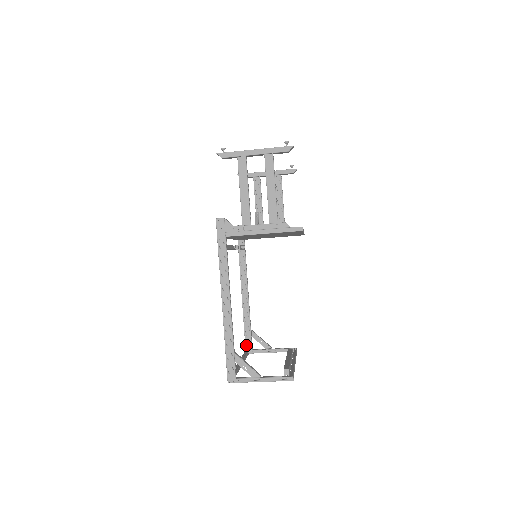
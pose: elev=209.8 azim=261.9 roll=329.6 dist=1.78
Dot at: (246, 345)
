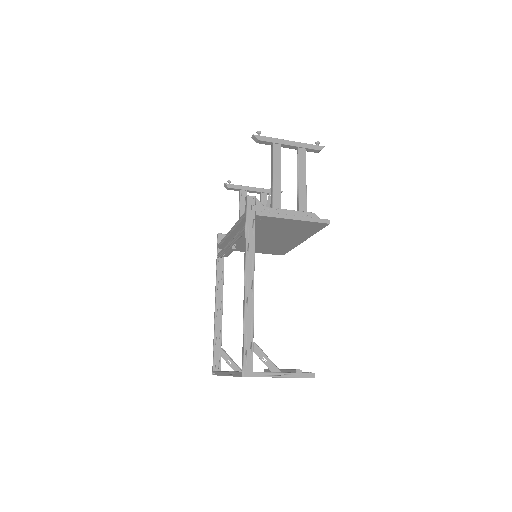
Dot at: (214, 365)
